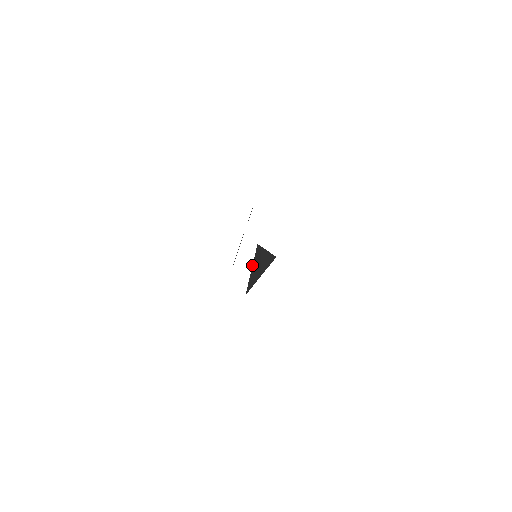
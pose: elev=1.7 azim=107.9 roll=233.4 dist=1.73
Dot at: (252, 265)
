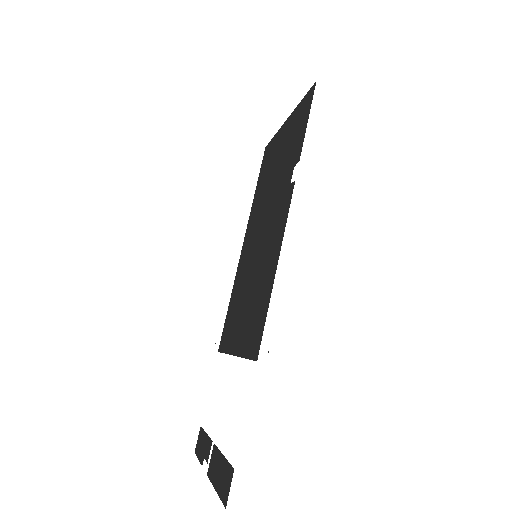
Dot at: (263, 246)
